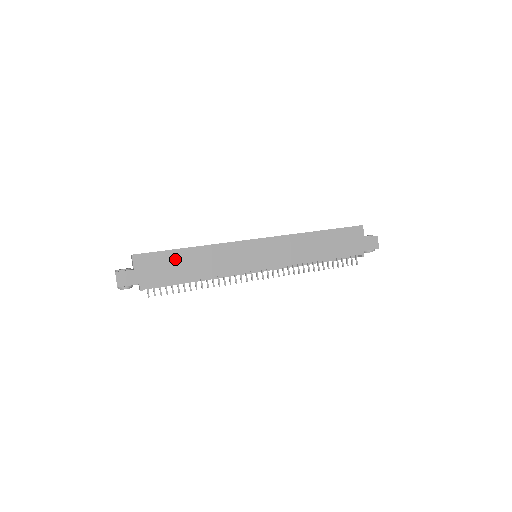
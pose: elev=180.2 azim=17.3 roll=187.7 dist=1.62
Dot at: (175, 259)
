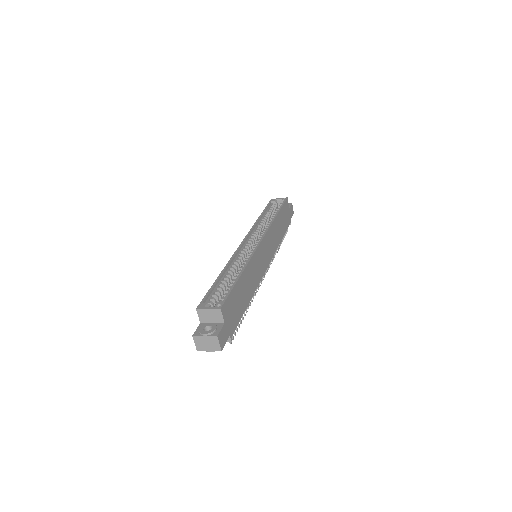
Dot at: (238, 292)
